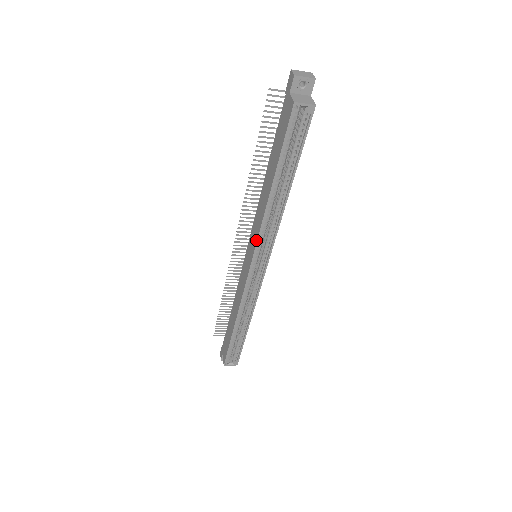
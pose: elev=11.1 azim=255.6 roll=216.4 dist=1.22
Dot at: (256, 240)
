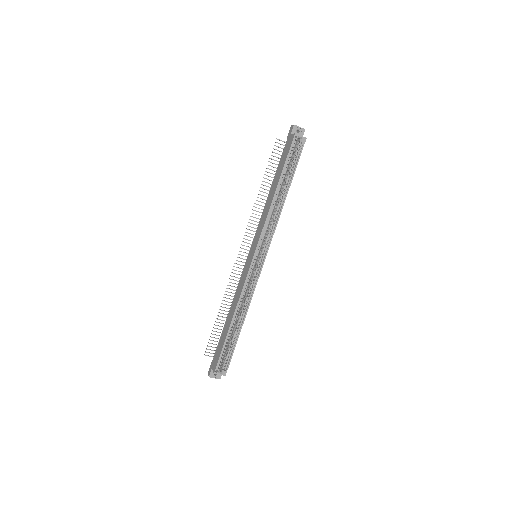
Dot at: (261, 232)
